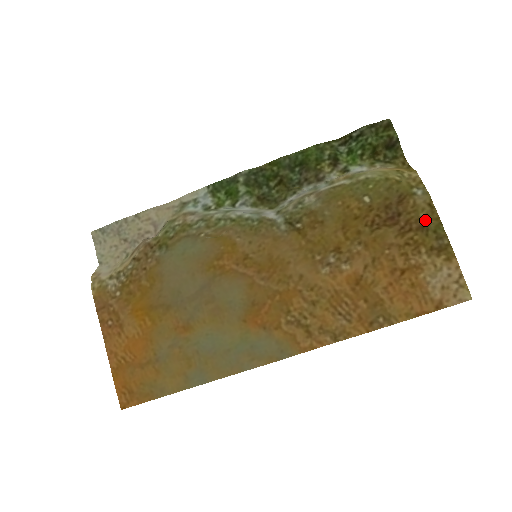
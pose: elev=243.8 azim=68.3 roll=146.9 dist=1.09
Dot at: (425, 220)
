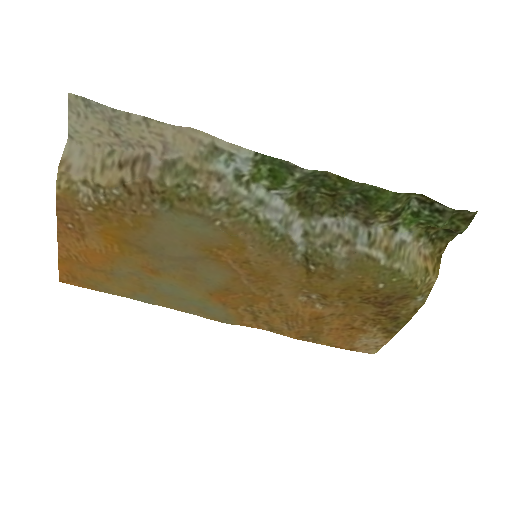
Dot at: (401, 316)
